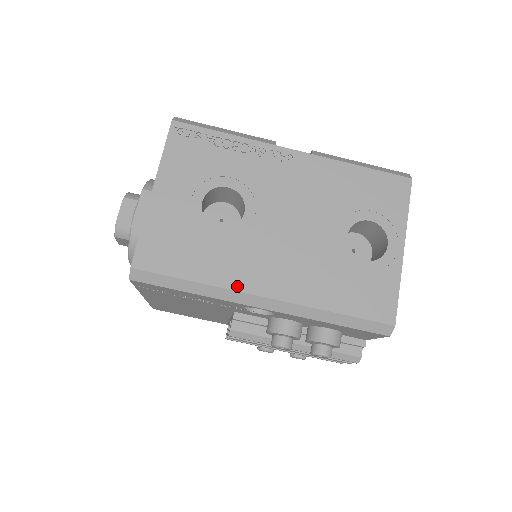
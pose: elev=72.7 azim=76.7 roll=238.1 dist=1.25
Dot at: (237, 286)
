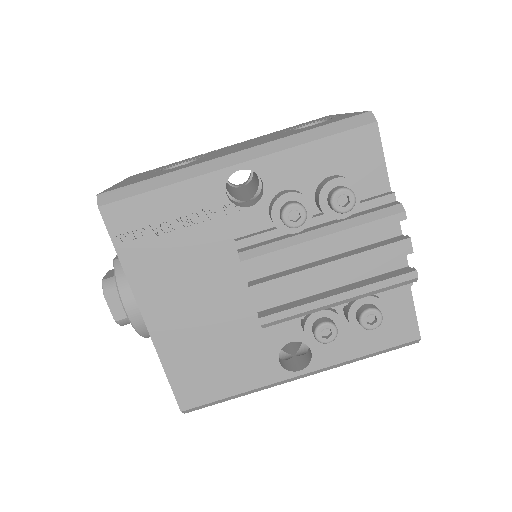
Dot at: (203, 162)
